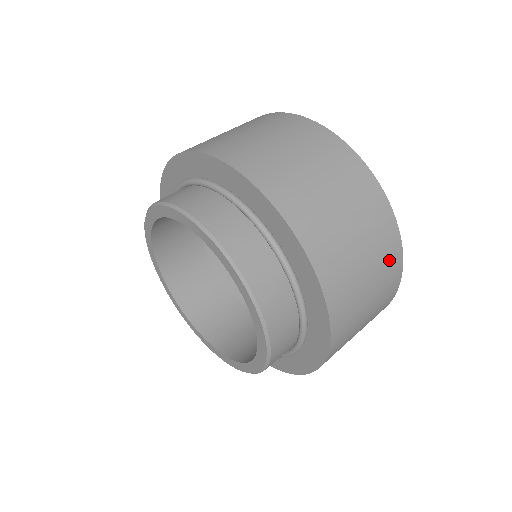
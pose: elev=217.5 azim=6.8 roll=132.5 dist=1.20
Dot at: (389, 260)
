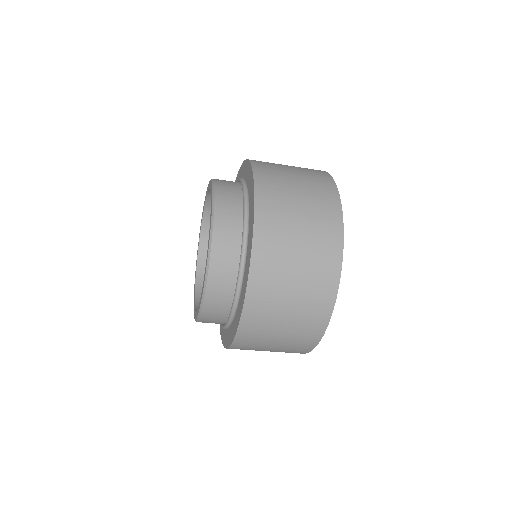
Dot at: (325, 206)
